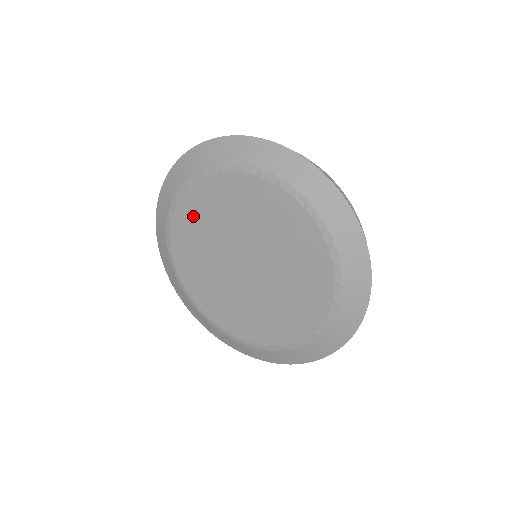
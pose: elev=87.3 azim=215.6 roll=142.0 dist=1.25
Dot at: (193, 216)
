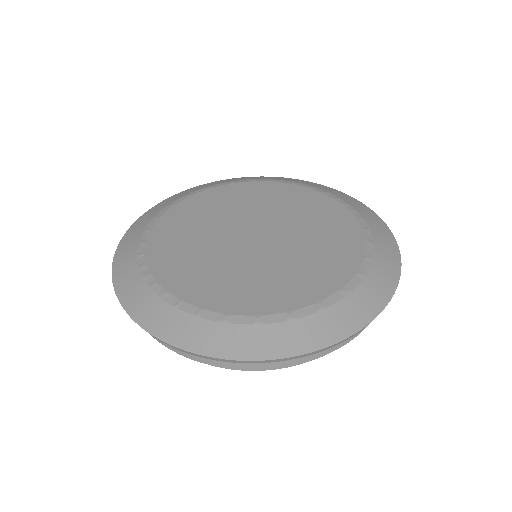
Dot at: (203, 204)
